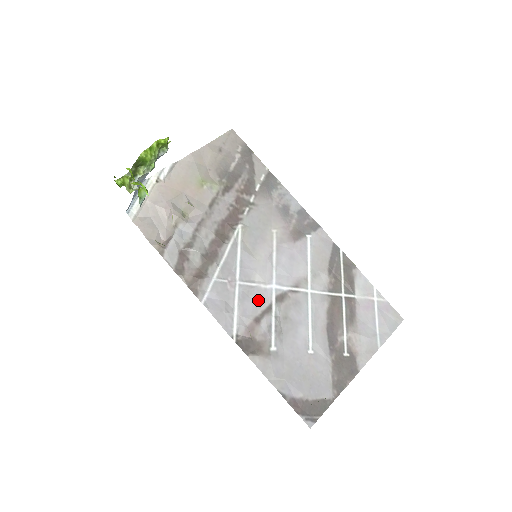
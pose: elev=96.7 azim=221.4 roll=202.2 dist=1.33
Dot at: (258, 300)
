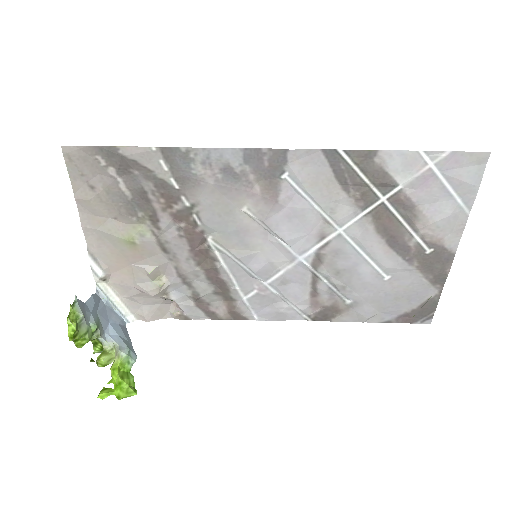
Dot at: (298, 279)
